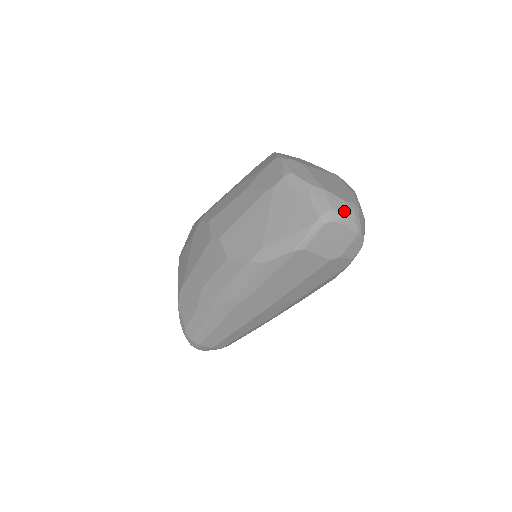
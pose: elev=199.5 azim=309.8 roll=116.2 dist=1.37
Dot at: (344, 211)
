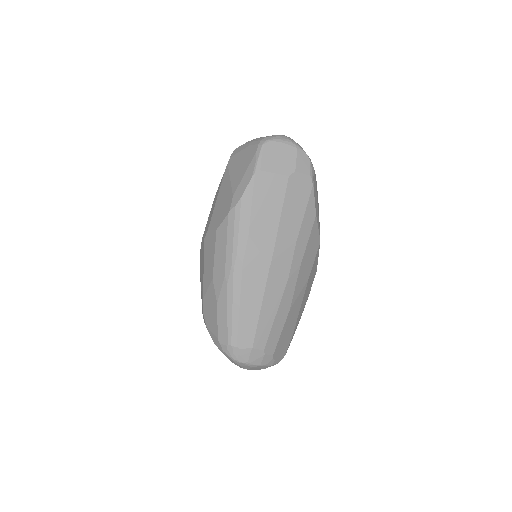
Dot at: (275, 136)
